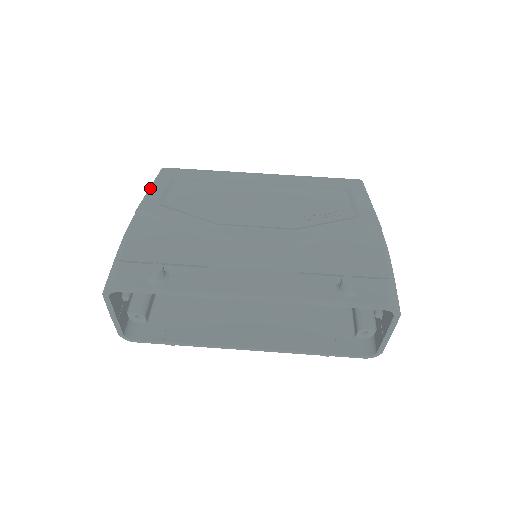
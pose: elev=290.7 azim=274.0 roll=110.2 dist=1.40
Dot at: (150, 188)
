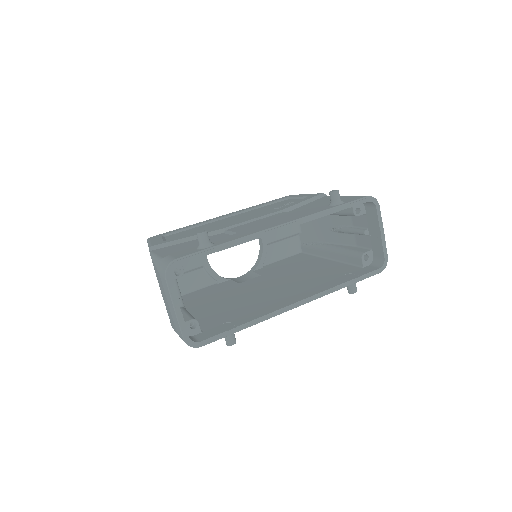
Dot at: (149, 242)
